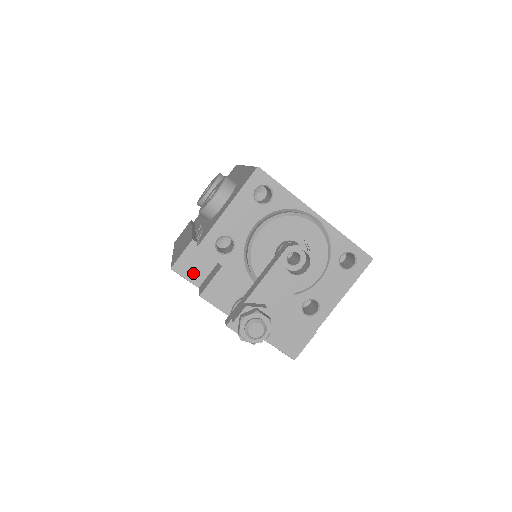
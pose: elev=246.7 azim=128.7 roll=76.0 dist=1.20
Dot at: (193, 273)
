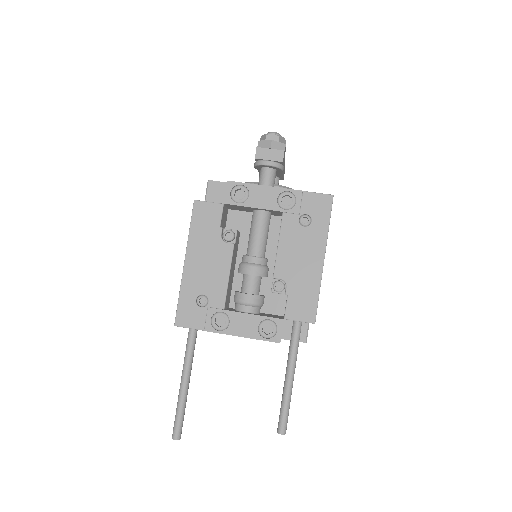
Dot at: occluded
